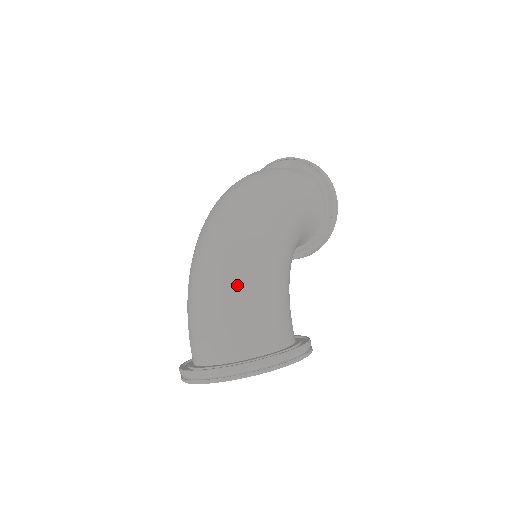
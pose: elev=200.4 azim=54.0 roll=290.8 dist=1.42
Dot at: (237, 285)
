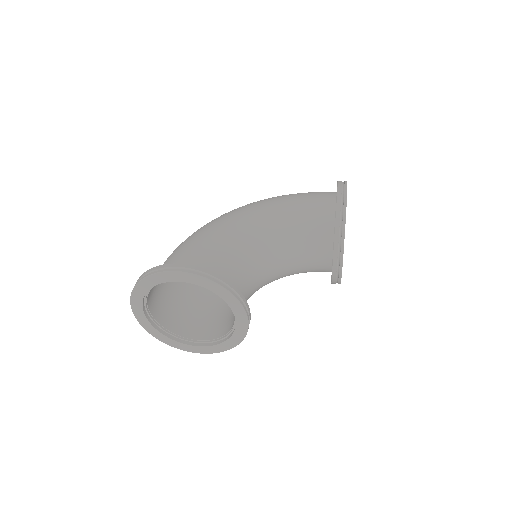
Dot at: occluded
